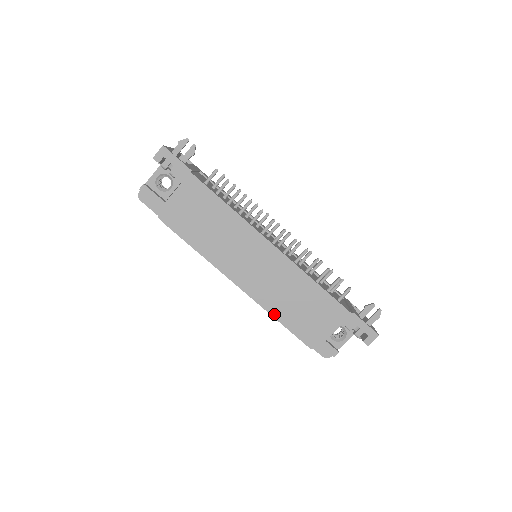
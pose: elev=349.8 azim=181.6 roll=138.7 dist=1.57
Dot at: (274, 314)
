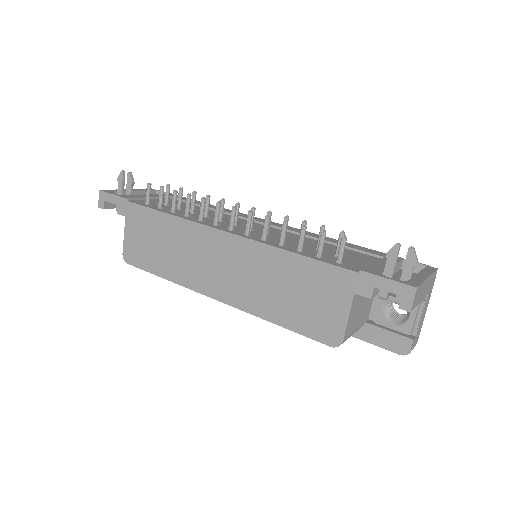
Dot at: (268, 317)
